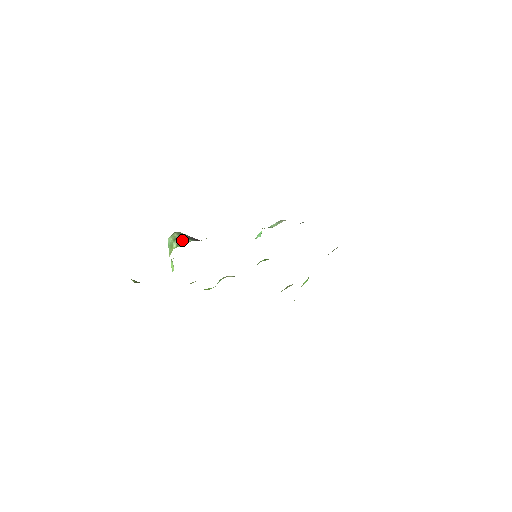
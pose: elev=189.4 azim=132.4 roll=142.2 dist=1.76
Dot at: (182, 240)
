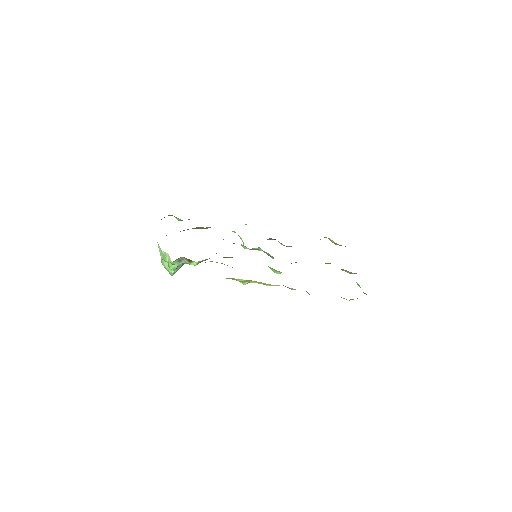
Dot at: occluded
